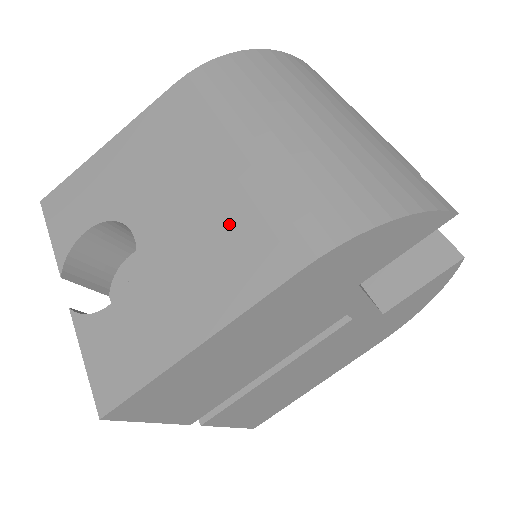
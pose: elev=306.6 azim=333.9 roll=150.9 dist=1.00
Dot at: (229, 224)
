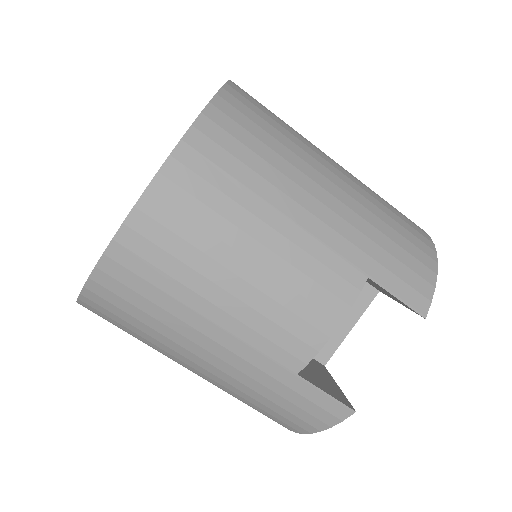
Dot at: occluded
